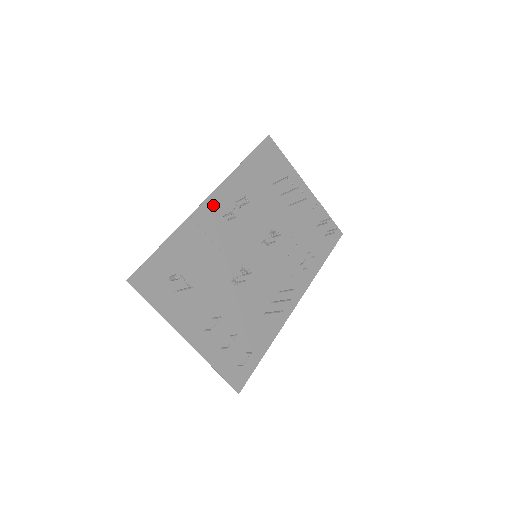
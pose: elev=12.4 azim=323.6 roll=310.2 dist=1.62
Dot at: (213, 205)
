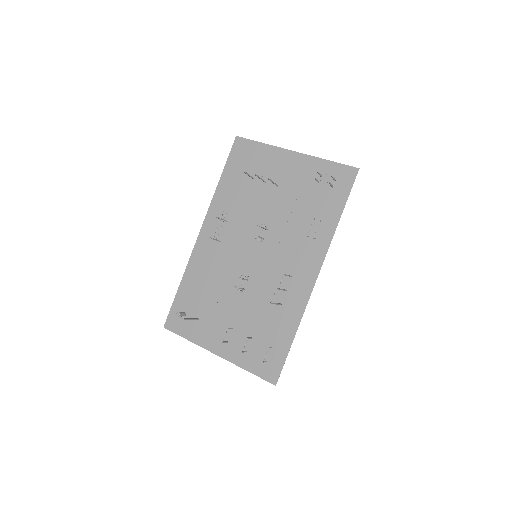
Dot at: (205, 236)
